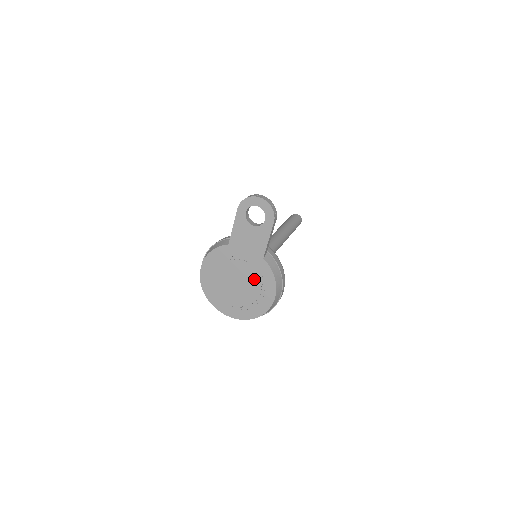
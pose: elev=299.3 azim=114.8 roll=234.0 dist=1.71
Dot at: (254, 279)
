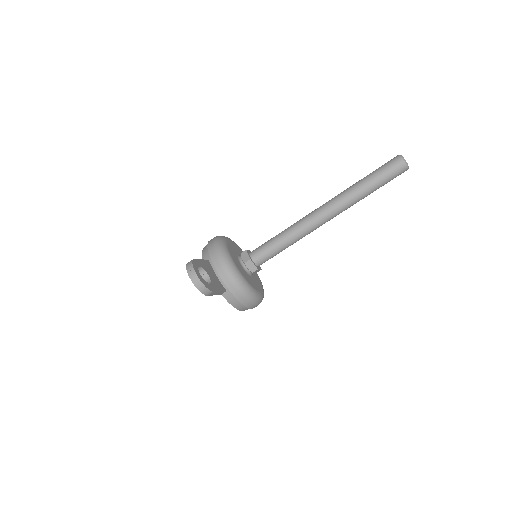
Dot at: occluded
